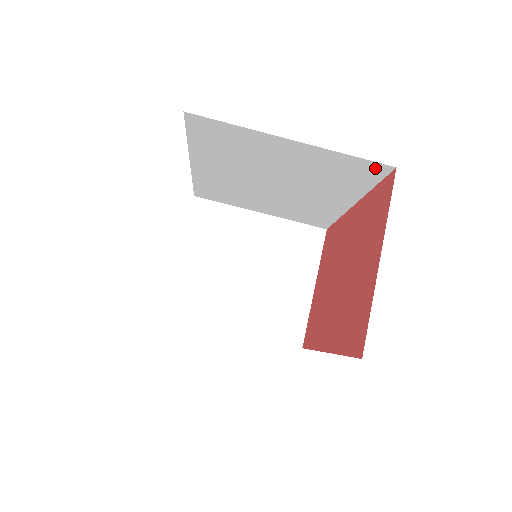
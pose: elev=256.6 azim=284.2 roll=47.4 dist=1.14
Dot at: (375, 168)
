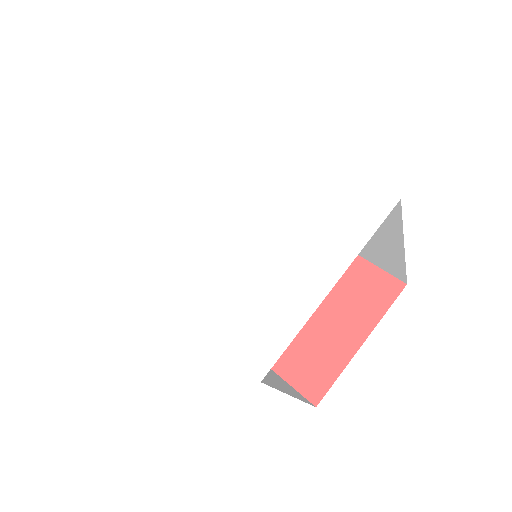
Dot at: (397, 273)
